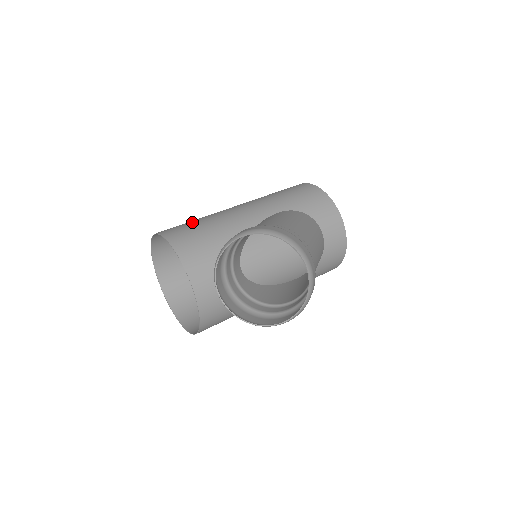
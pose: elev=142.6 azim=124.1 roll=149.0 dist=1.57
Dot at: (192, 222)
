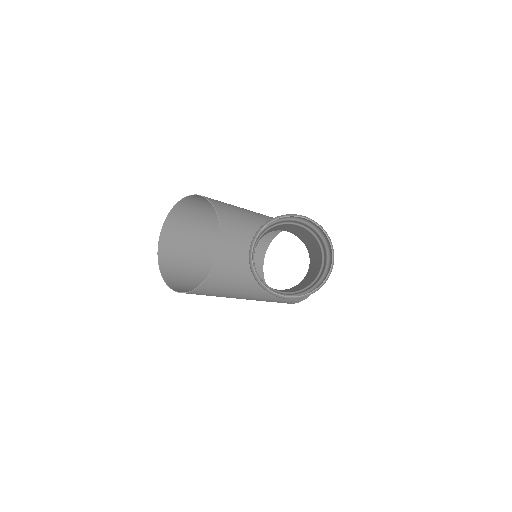
Dot at: occluded
